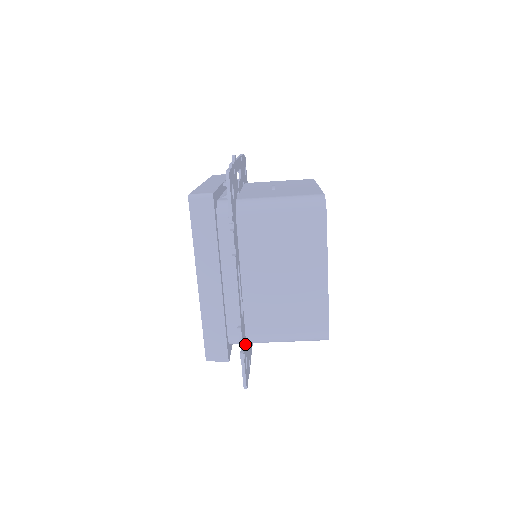
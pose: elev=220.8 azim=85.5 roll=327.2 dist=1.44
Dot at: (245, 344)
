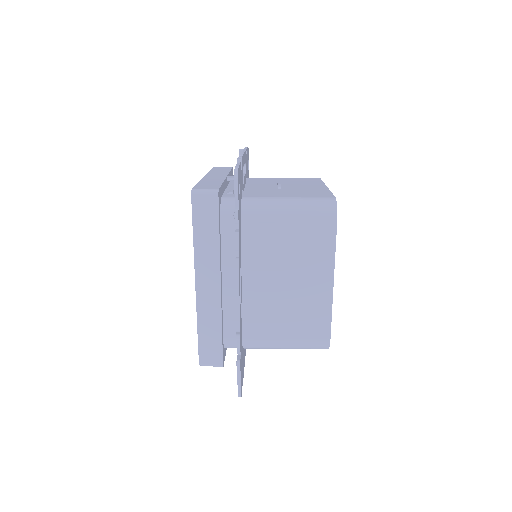
Dot at: occluded
